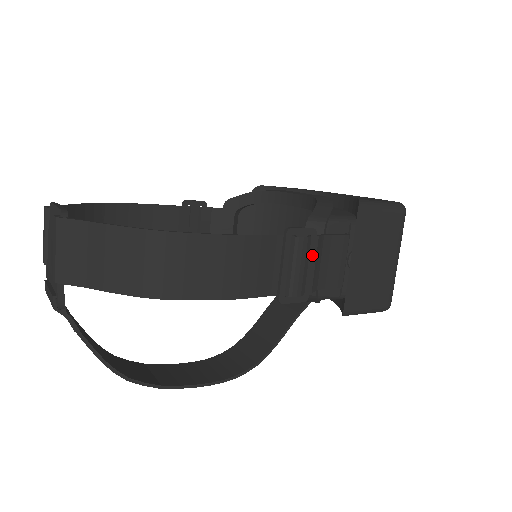
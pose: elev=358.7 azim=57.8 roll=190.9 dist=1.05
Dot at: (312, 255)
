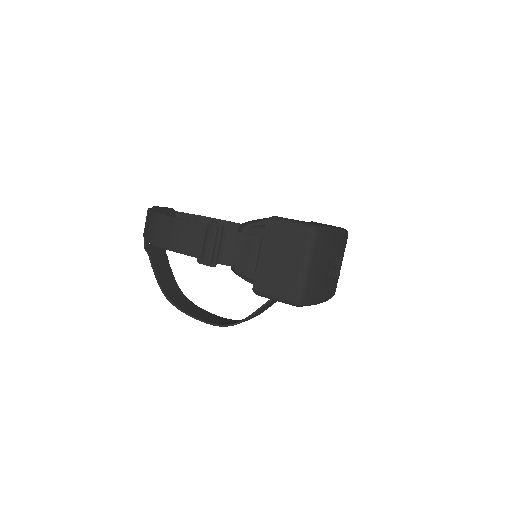
Dot at: (219, 239)
